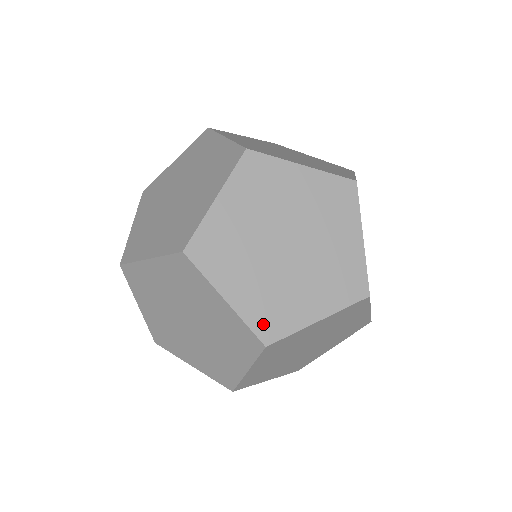
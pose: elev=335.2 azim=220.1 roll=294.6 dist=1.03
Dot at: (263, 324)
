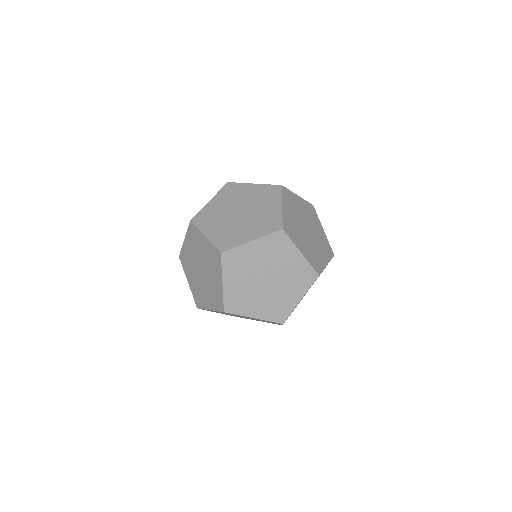
Dot at: (221, 244)
